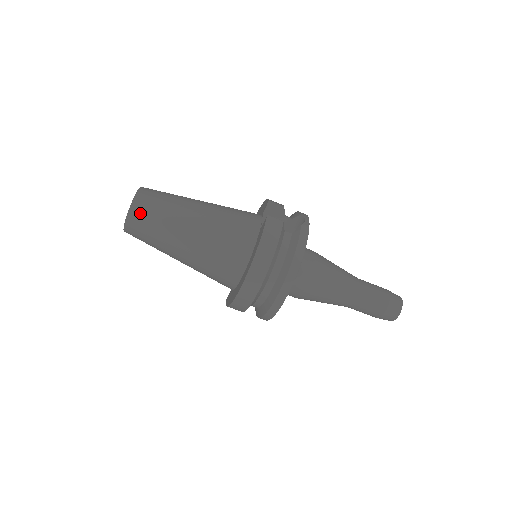
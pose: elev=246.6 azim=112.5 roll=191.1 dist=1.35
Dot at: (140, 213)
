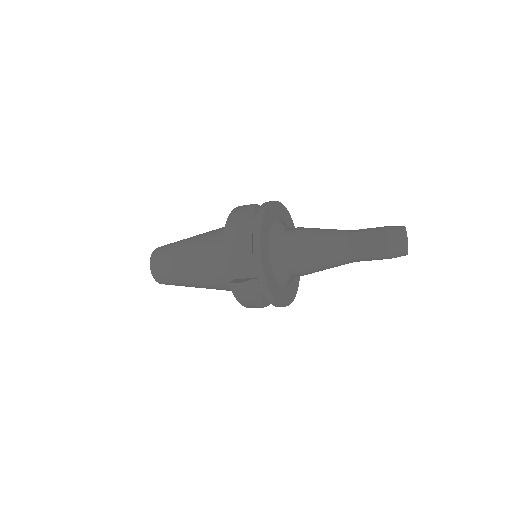
Dot at: (167, 284)
